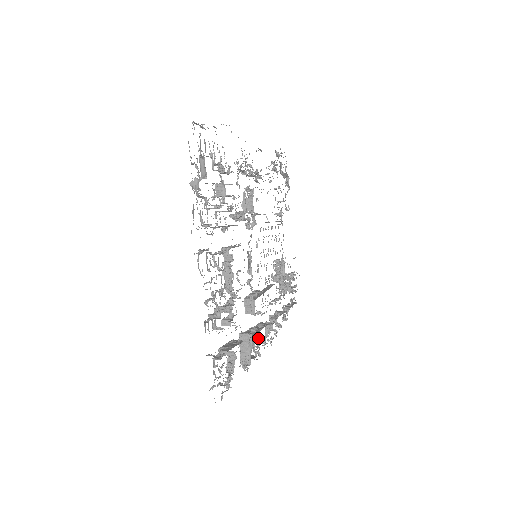
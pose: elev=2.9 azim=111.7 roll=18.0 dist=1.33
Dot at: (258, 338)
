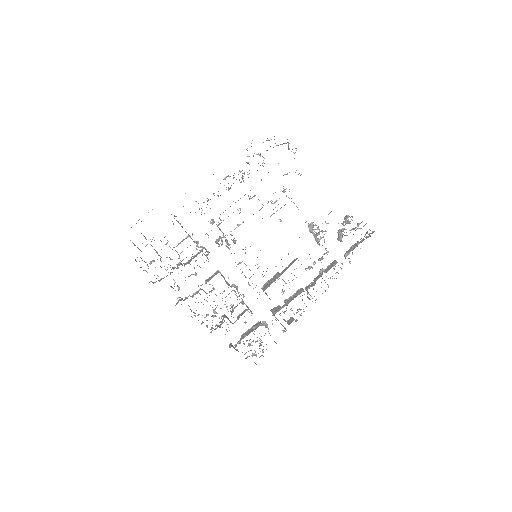
Dot at: (302, 300)
